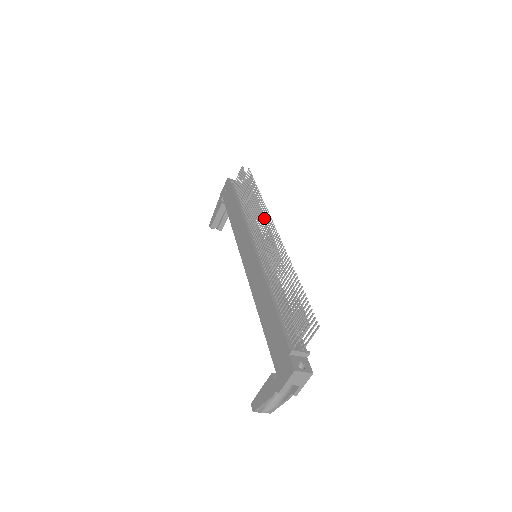
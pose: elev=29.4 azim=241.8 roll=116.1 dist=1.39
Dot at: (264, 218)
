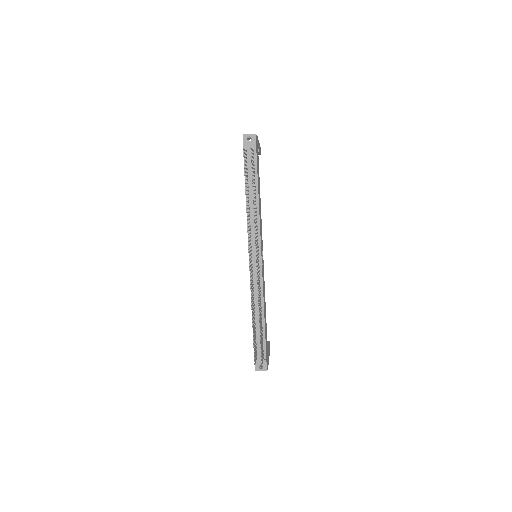
Dot at: (248, 249)
